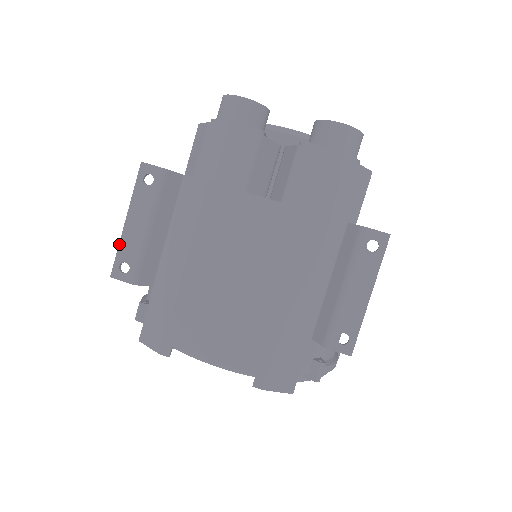
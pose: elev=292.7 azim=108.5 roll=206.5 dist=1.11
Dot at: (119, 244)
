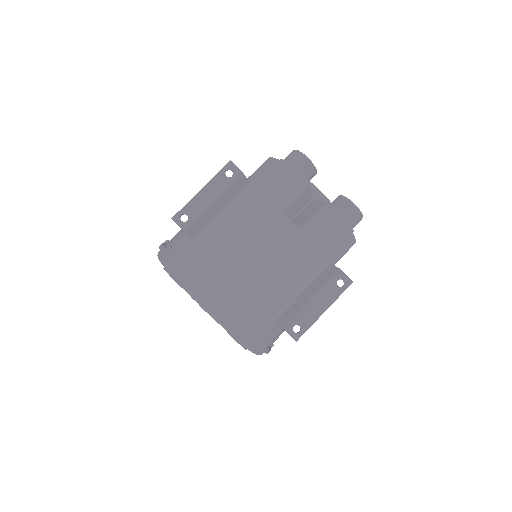
Dot at: (189, 202)
